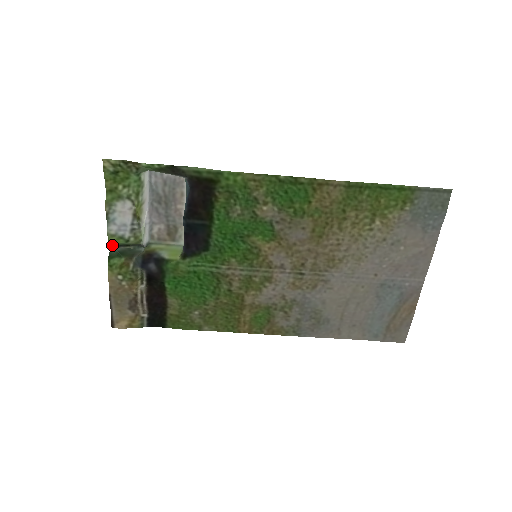
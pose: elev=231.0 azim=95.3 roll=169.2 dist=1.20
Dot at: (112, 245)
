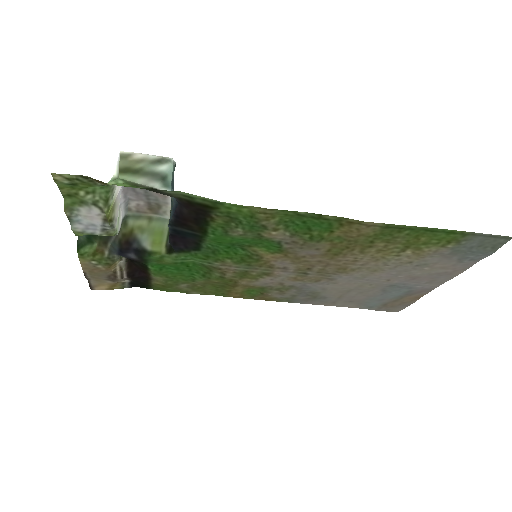
Dot at: occluded
